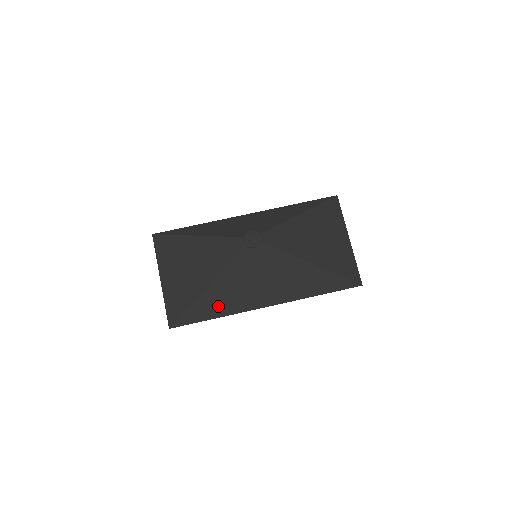
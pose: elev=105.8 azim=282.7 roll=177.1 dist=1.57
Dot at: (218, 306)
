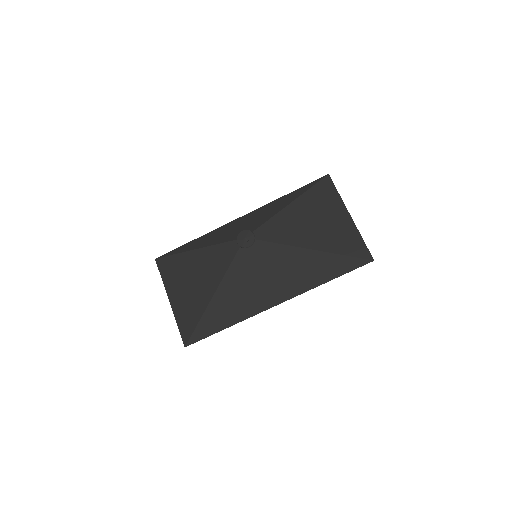
Dot at: (227, 315)
